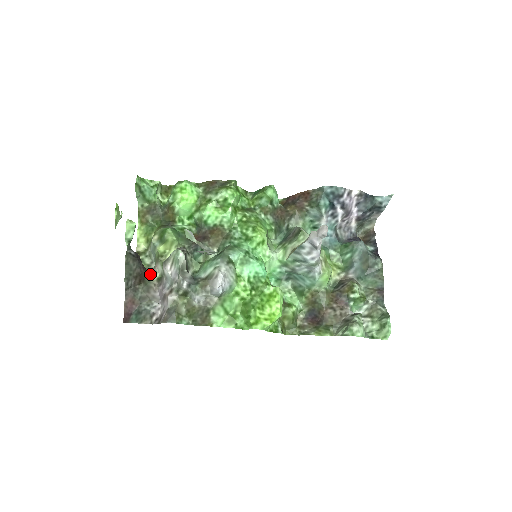
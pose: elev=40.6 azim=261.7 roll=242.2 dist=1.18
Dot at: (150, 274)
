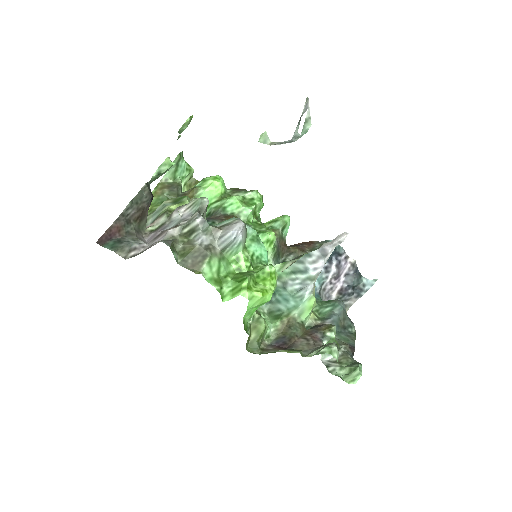
Dot at: occluded
